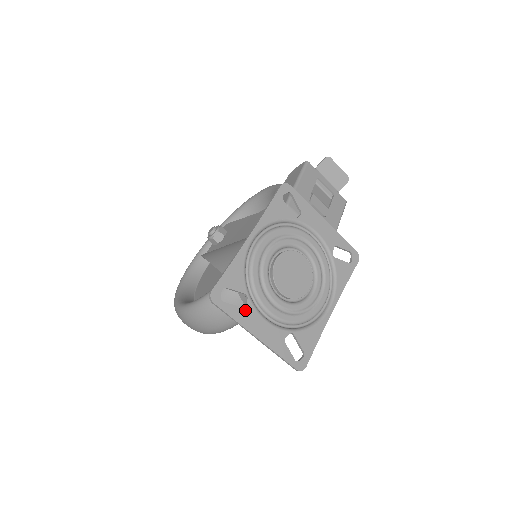
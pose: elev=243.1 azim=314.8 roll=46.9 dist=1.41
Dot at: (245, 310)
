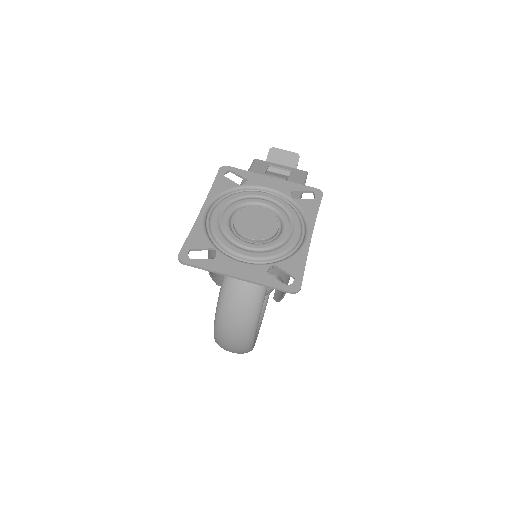
Dot at: (216, 260)
